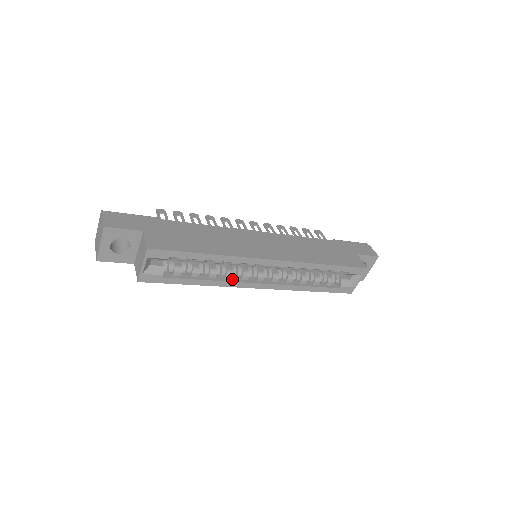
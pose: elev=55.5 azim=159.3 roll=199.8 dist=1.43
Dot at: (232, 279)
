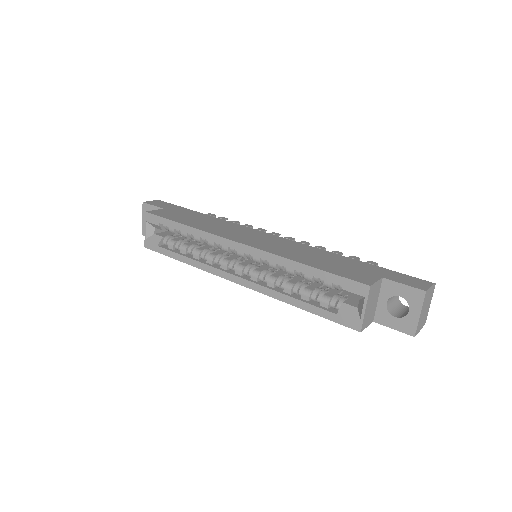
Dot at: (213, 265)
